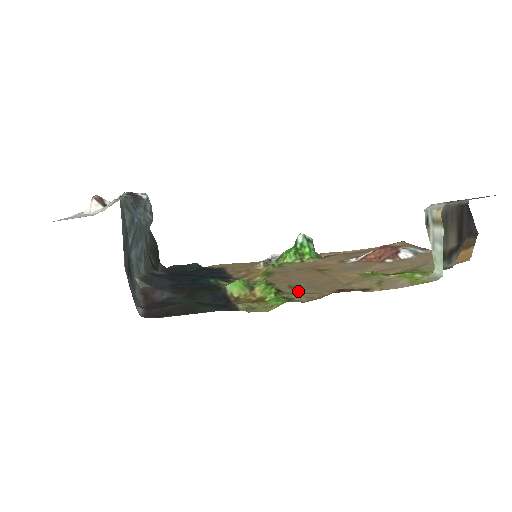
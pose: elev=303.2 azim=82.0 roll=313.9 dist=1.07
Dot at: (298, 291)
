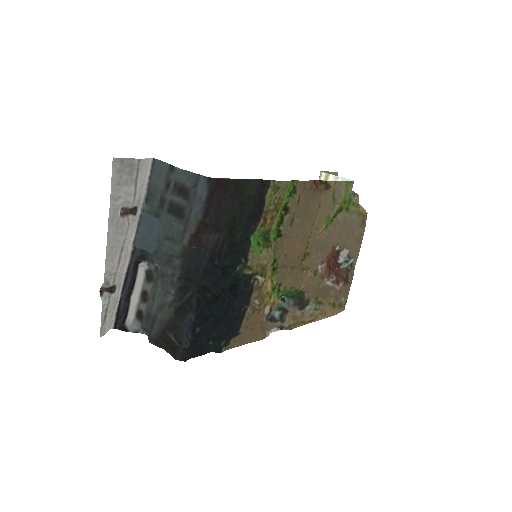
Dot at: (297, 208)
